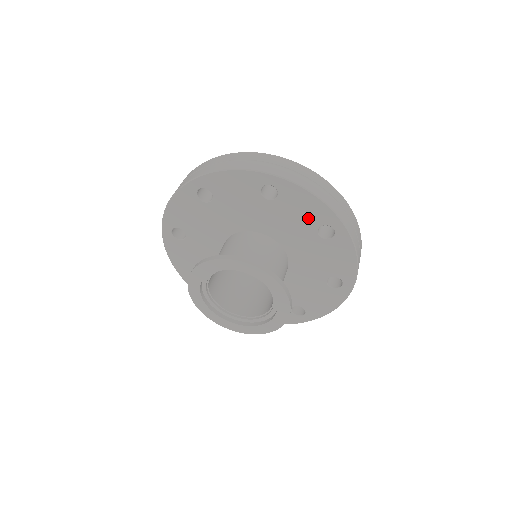
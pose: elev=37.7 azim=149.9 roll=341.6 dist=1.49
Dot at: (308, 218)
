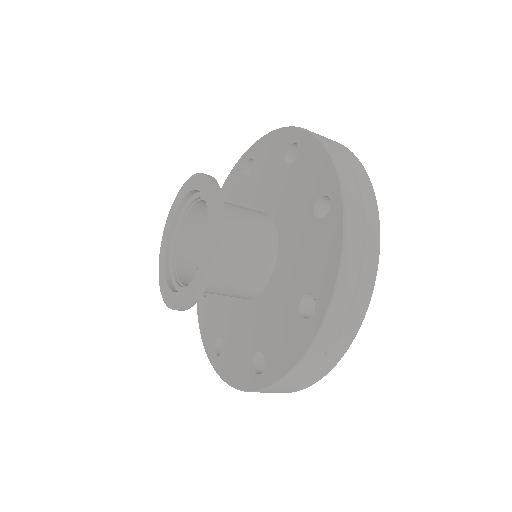
Dot at: (312, 186)
